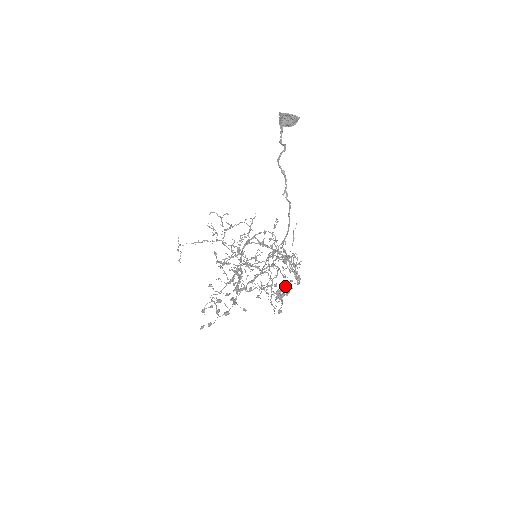
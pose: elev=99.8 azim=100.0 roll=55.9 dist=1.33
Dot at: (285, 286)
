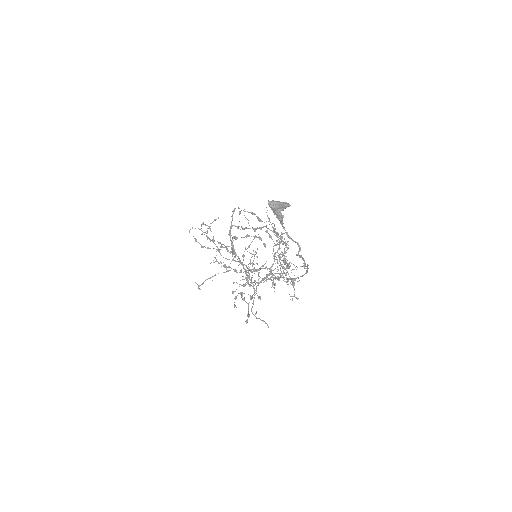
Dot at: occluded
